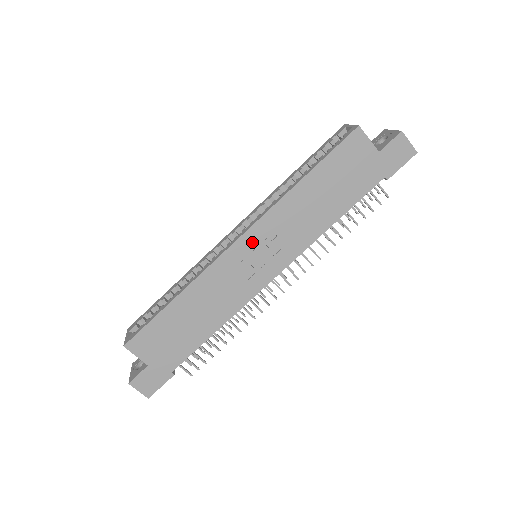
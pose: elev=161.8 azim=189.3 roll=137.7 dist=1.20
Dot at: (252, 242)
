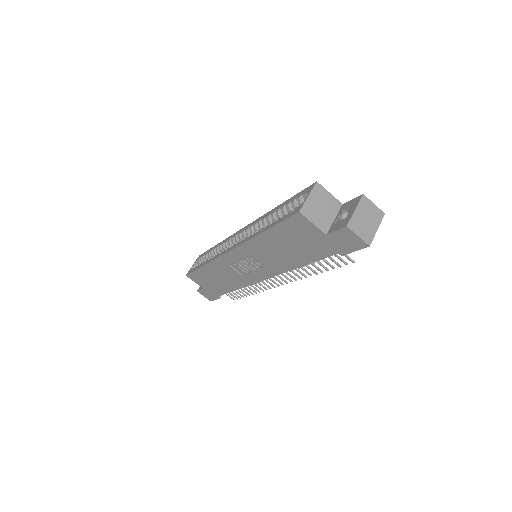
Dot at: (239, 256)
